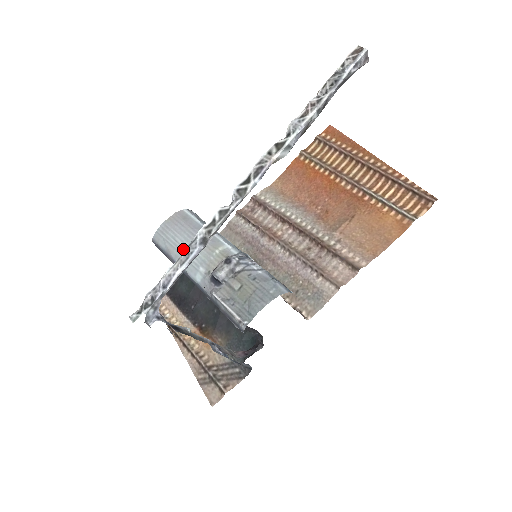
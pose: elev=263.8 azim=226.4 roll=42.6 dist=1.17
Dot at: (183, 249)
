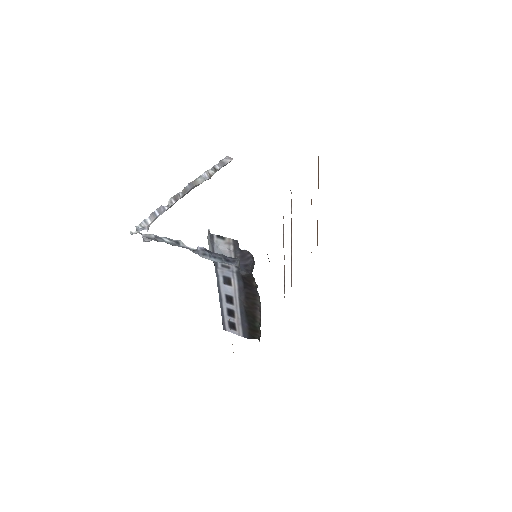
Dot at: occluded
